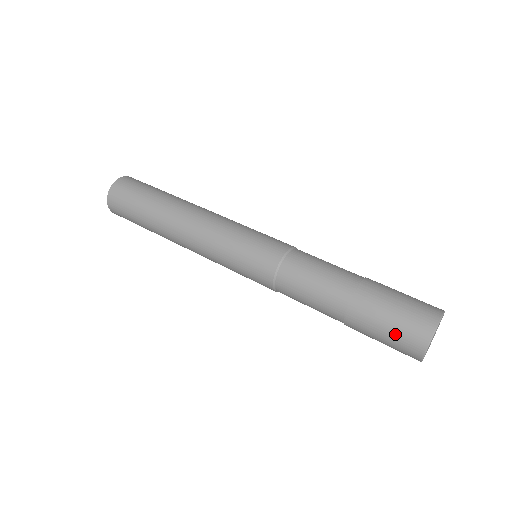
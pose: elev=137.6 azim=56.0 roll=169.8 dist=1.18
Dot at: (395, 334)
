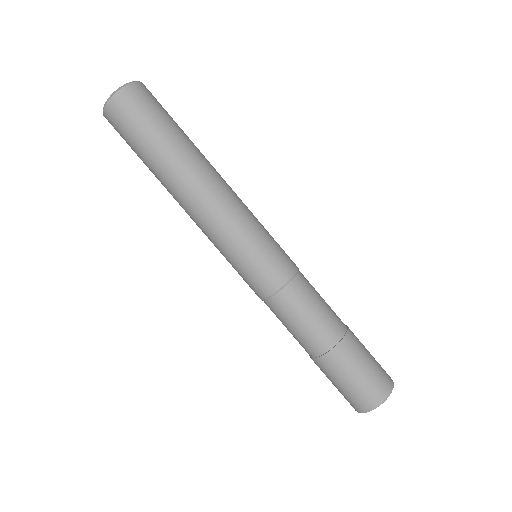
Dot at: occluded
